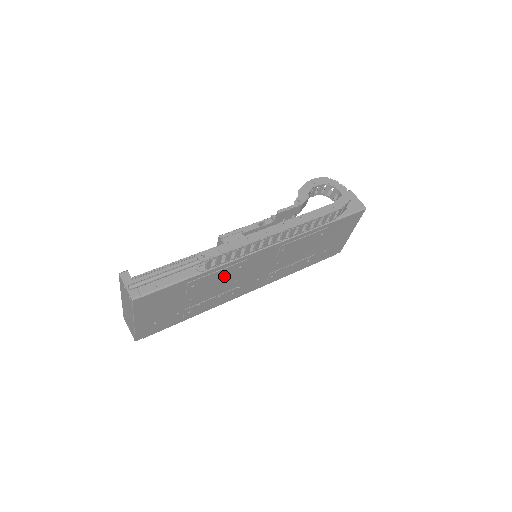
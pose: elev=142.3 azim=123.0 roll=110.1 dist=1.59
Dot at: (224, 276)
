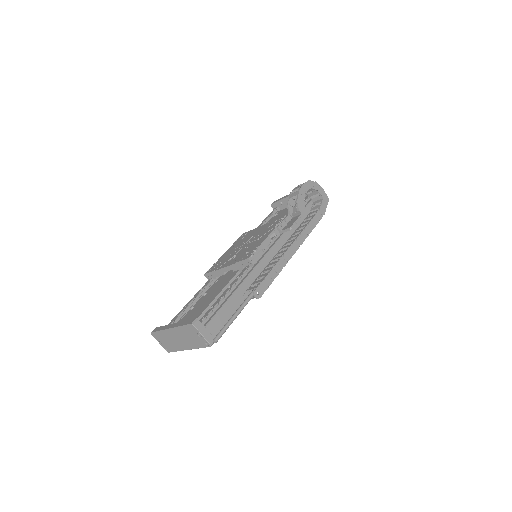
Dot at: occluded
